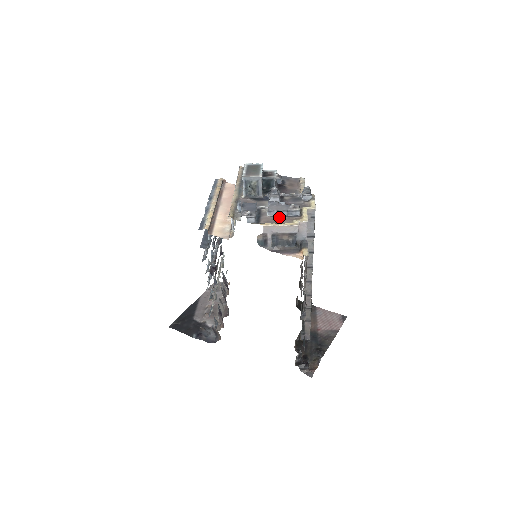
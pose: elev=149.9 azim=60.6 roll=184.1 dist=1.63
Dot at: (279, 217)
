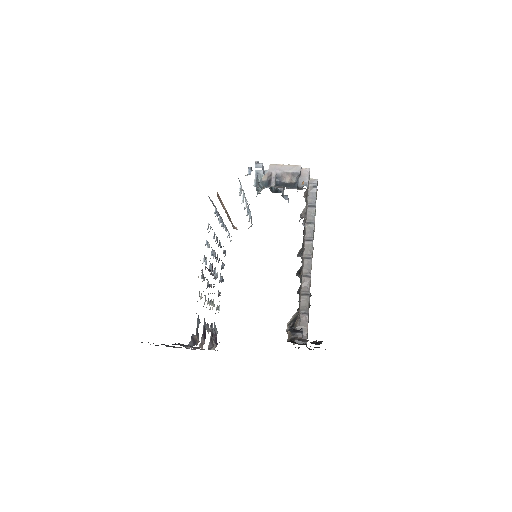
Dot at: occluded
